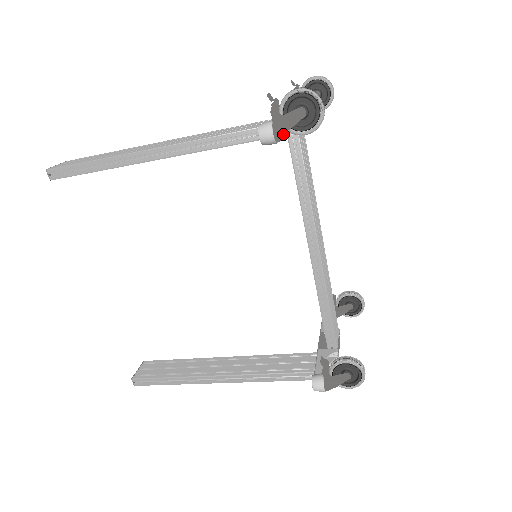
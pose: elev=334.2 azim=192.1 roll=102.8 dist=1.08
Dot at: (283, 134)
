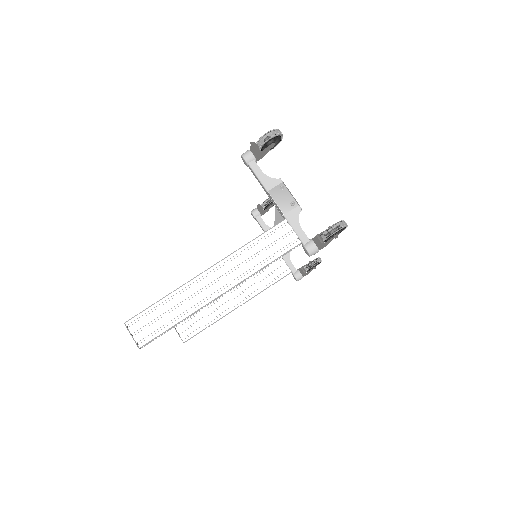
Dot at: occluded
